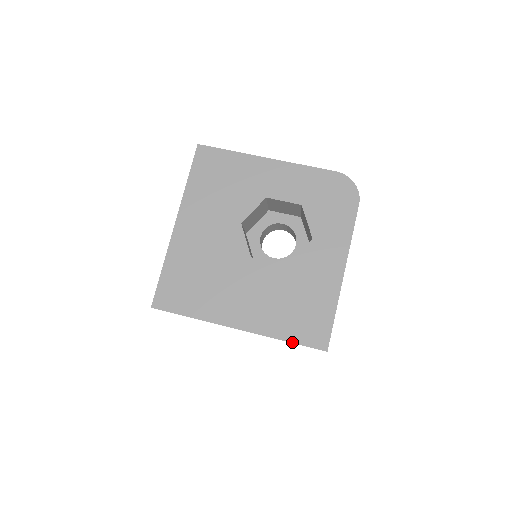
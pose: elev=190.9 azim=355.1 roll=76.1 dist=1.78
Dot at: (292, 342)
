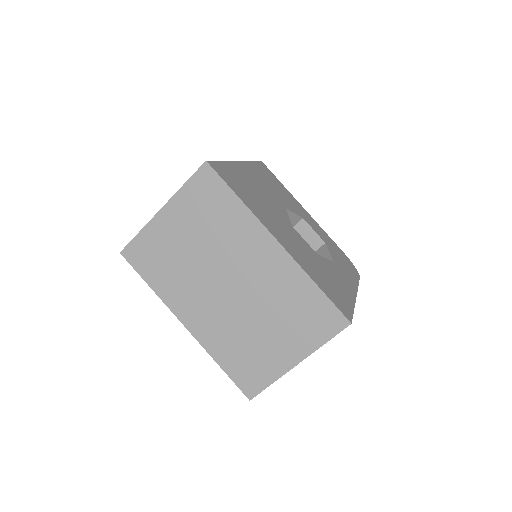
Dot at: (323, 291)
